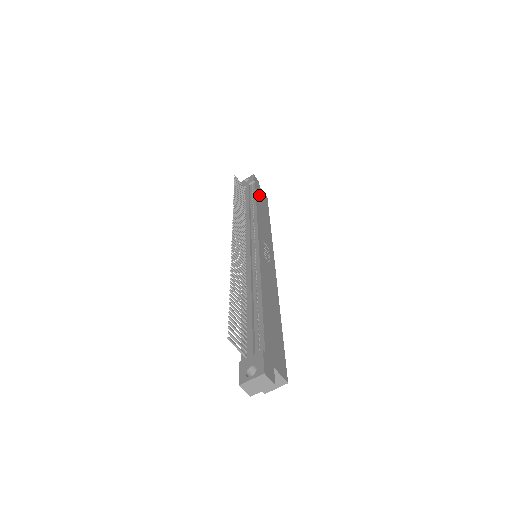
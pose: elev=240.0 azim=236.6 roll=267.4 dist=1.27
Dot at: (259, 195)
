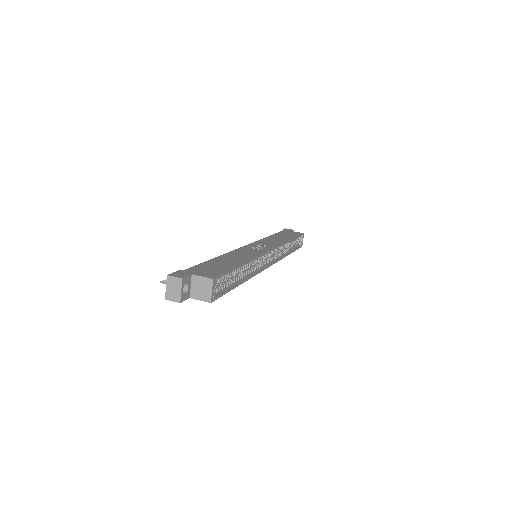
Dot at: (284, 233)
